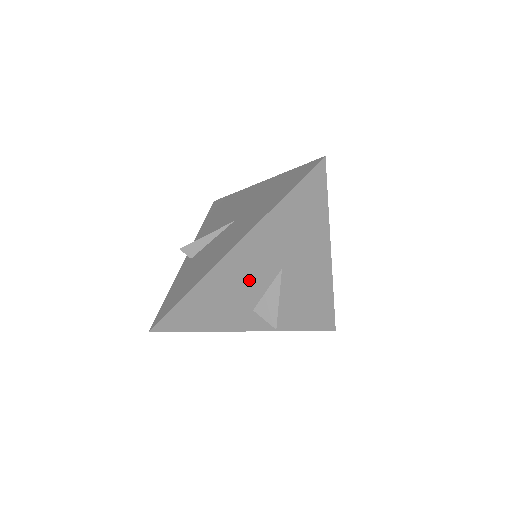
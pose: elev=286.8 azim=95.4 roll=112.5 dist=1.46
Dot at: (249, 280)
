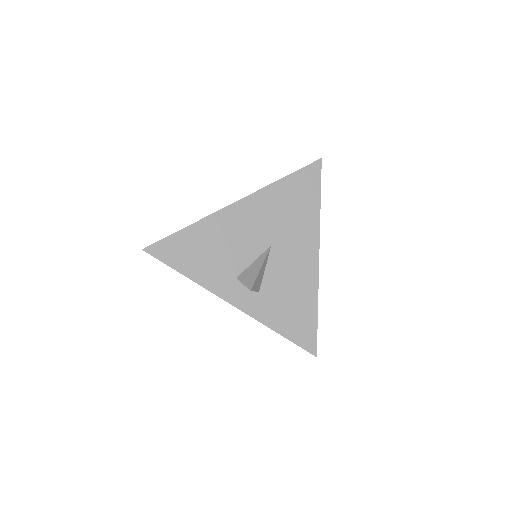
Dot at: (240, 242)
